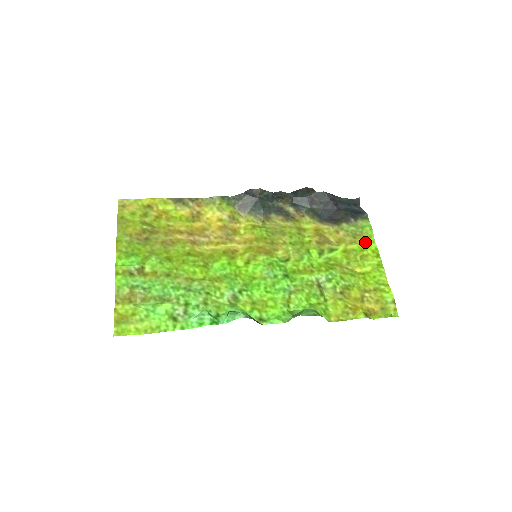
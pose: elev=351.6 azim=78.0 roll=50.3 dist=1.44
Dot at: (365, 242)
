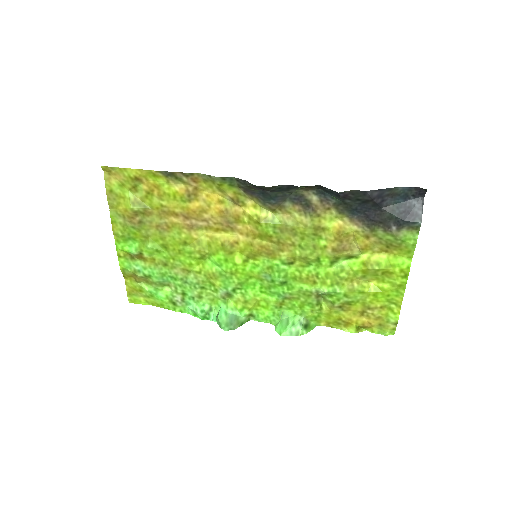
Dot at: (399, 255)
